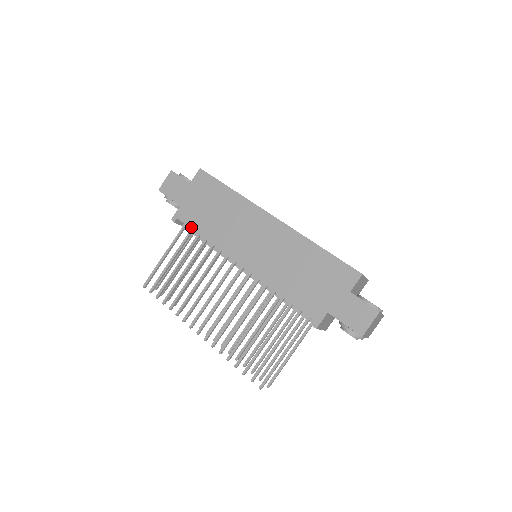
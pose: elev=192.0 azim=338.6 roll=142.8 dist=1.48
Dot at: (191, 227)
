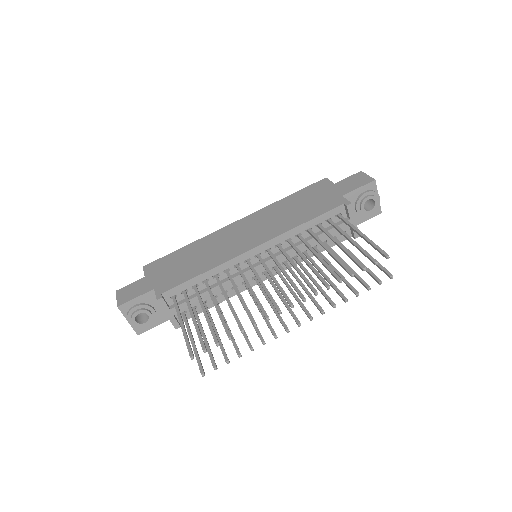
Dot at: (182, 282)
